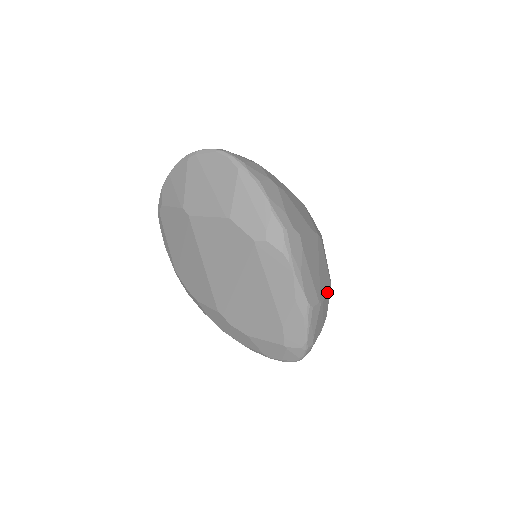
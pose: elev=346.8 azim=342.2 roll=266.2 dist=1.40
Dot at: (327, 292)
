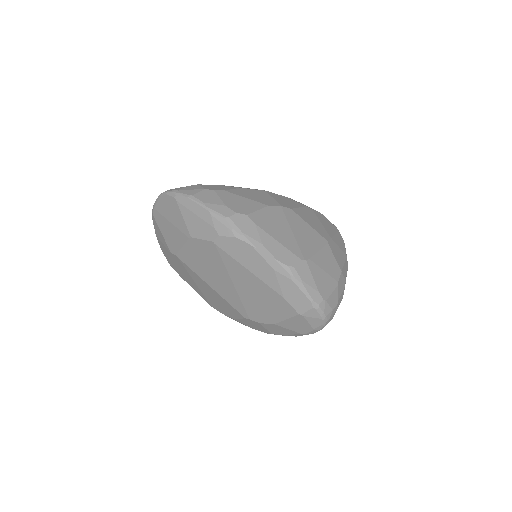
Dot at: (319, 248)
